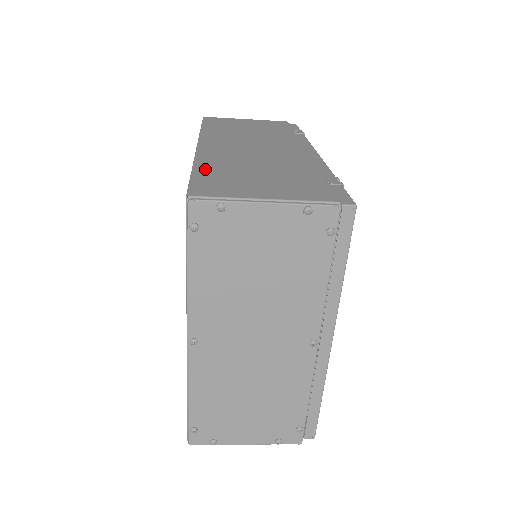
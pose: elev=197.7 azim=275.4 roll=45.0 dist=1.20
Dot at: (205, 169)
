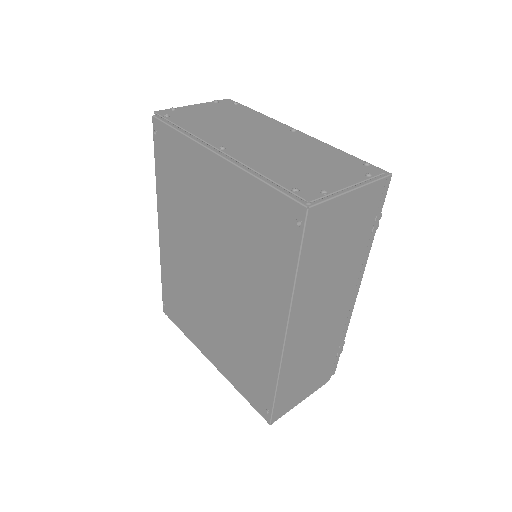
Dot at: (283, 386)
